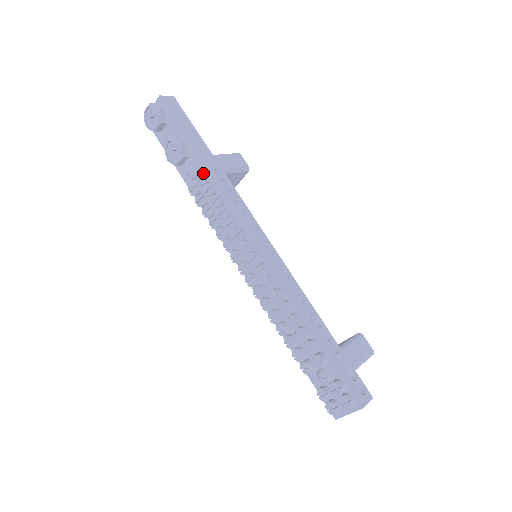
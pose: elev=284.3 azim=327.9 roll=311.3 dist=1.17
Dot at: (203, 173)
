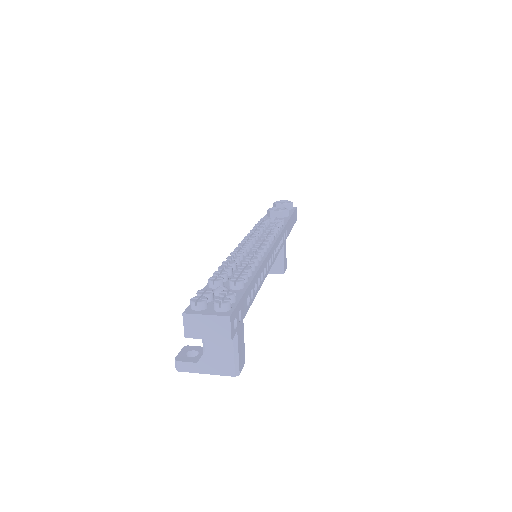
Dot at: occluded
